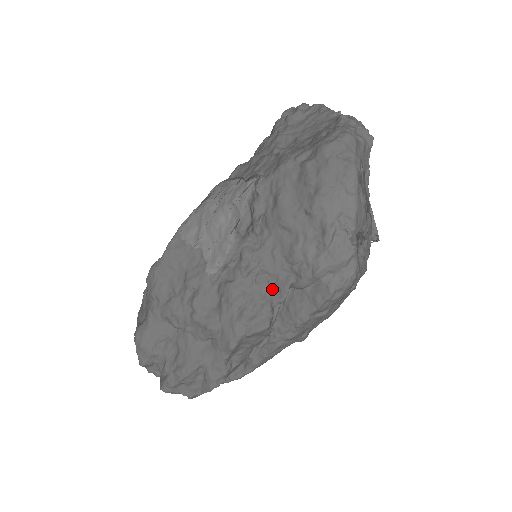
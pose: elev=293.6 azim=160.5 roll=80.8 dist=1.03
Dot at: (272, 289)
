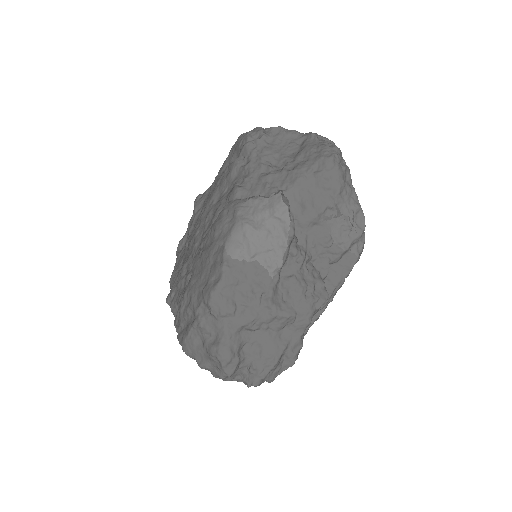
Dot at: (317, 270)
